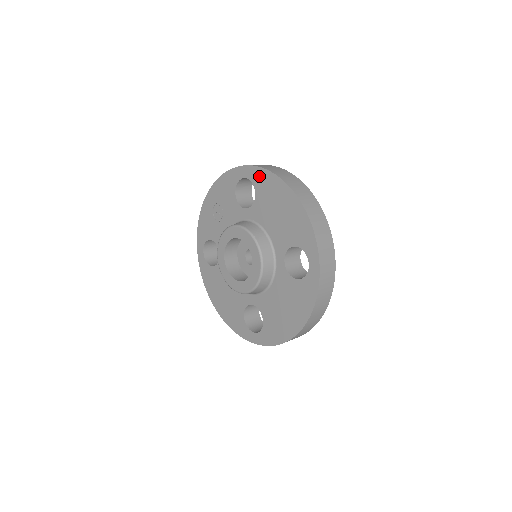
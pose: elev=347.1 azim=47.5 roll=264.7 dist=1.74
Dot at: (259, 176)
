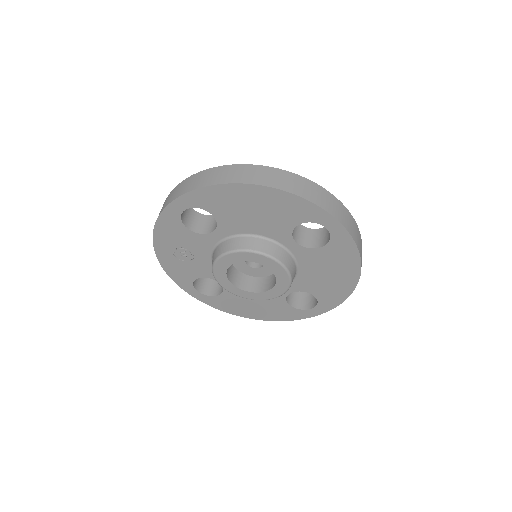
Dot at: (201, 198)
